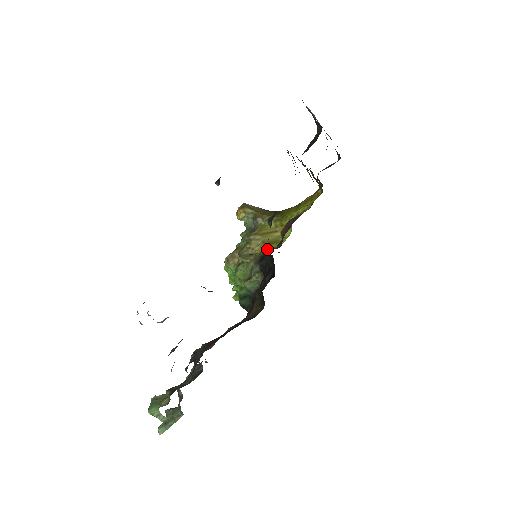
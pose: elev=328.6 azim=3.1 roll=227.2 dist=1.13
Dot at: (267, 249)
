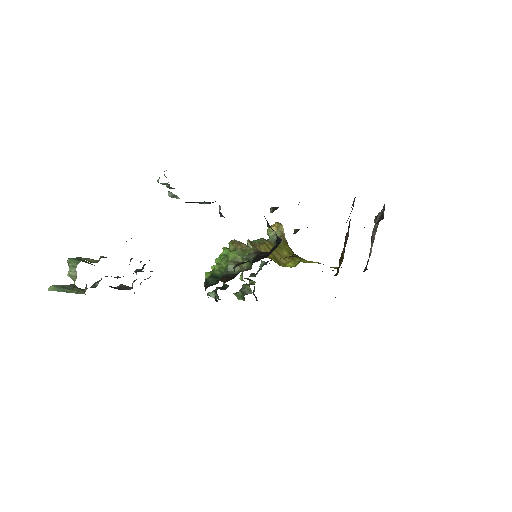
Dot at: (269, 257)
